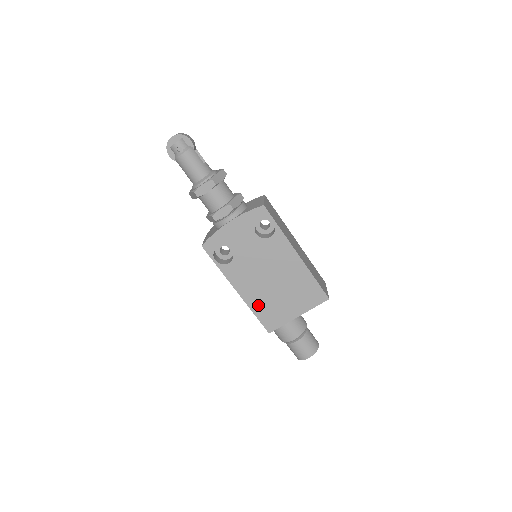
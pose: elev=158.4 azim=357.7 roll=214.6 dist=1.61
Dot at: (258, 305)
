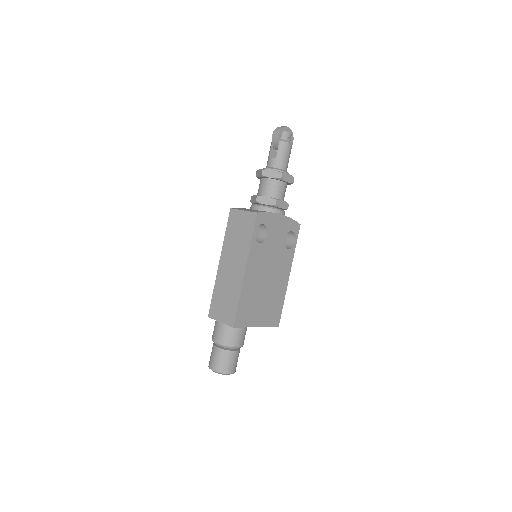
Dot at: (246, 295)
